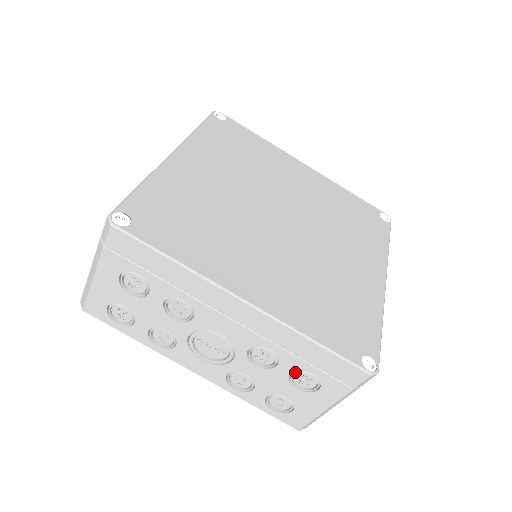
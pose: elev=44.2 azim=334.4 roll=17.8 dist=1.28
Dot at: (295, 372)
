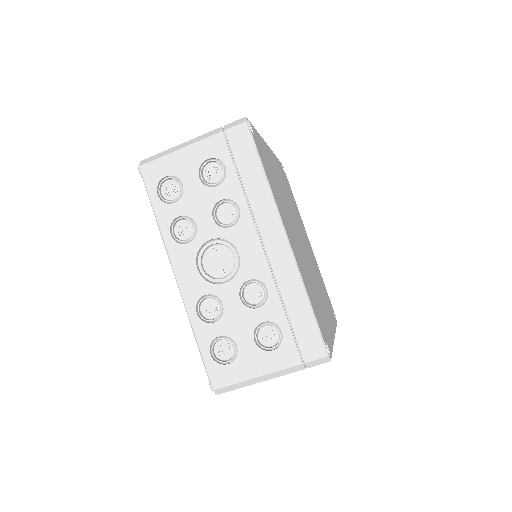
Dot at: (268, 322)
